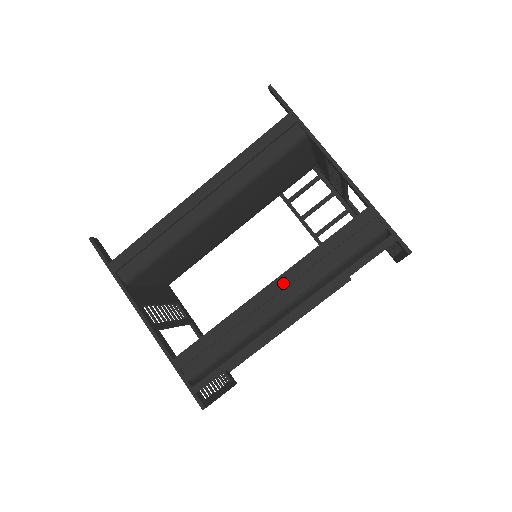
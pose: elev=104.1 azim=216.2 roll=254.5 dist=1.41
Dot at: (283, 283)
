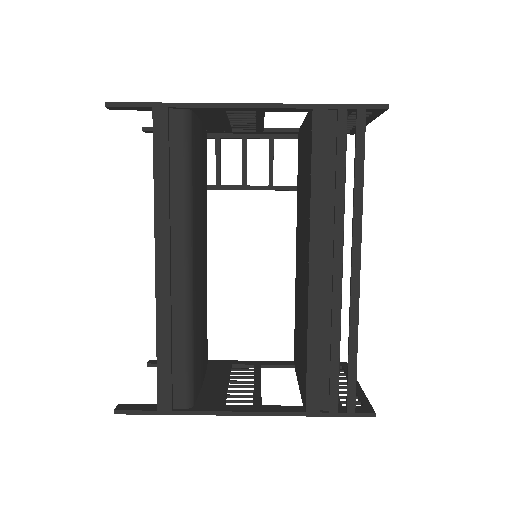
Dot at: (319, 249)
